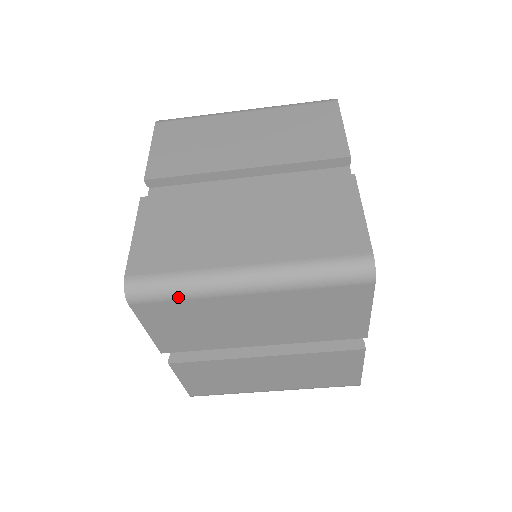
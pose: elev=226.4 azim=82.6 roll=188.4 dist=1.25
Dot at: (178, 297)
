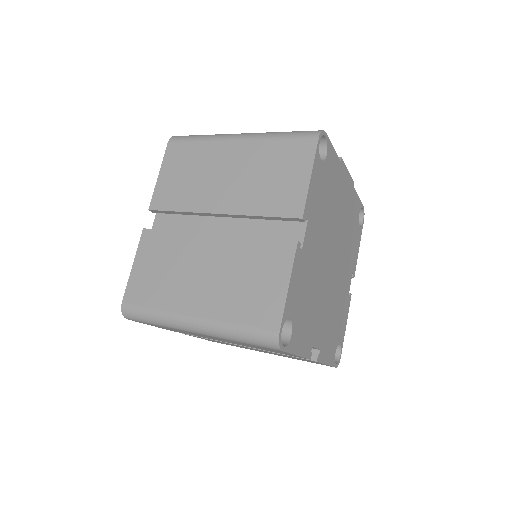
Dot at: (154, 324)
